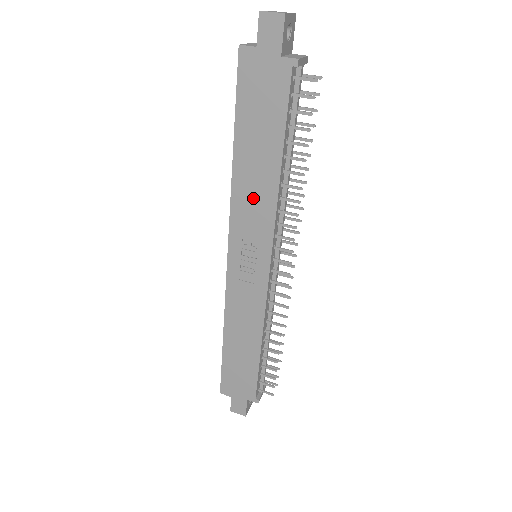
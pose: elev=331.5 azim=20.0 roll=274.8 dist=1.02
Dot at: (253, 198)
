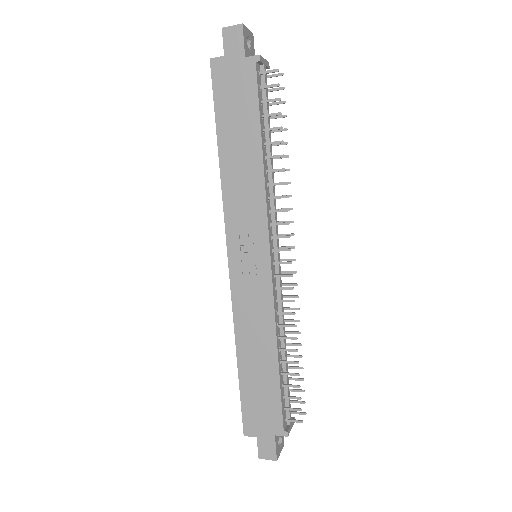
Dot at: (242, 189)
